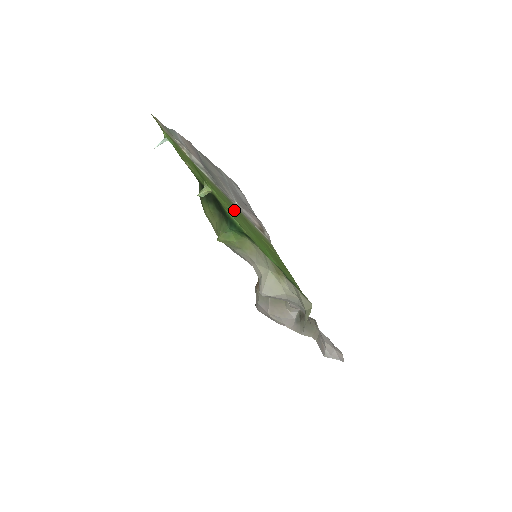
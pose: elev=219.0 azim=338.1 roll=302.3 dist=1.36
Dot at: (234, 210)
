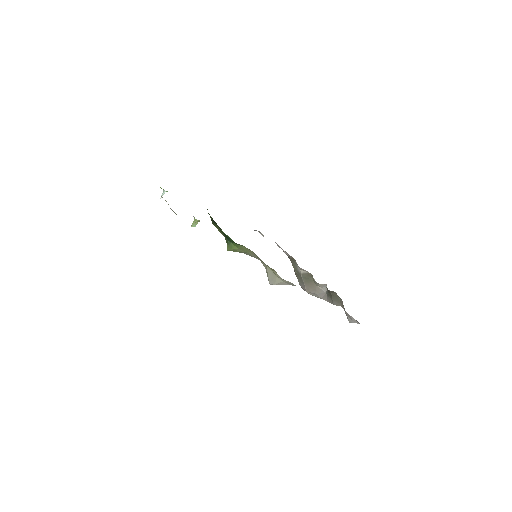
Dot at: occluded
